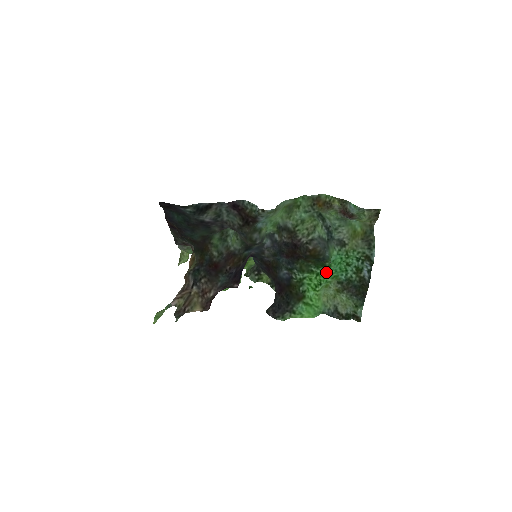
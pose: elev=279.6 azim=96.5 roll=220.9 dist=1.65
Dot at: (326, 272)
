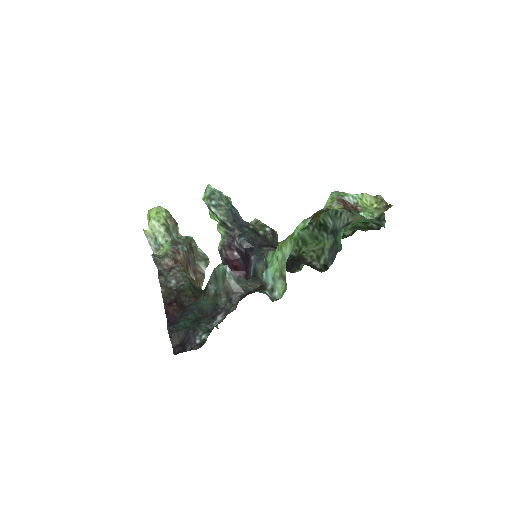
Dot at: occluded
